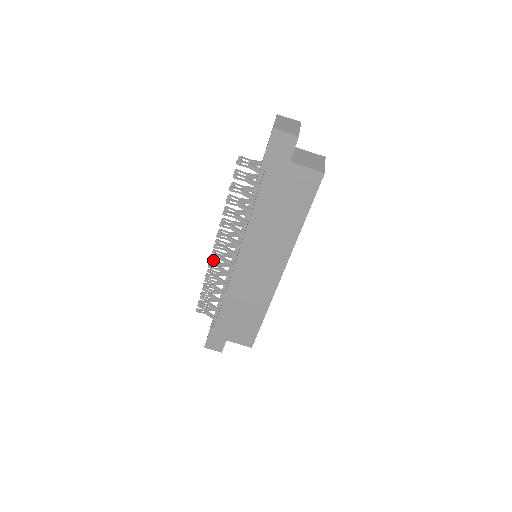
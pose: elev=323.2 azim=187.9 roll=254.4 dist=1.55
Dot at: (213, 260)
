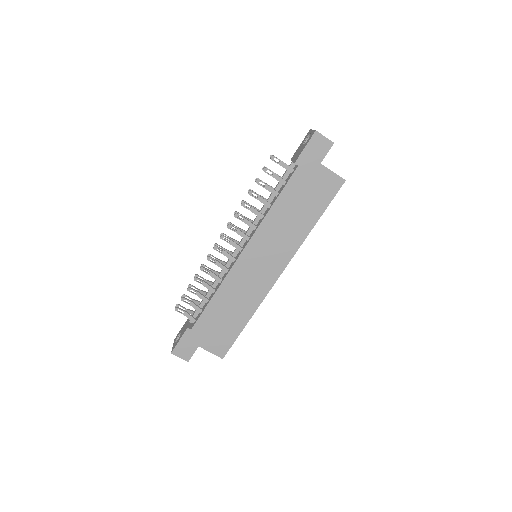
Dot at: (211, 255)
